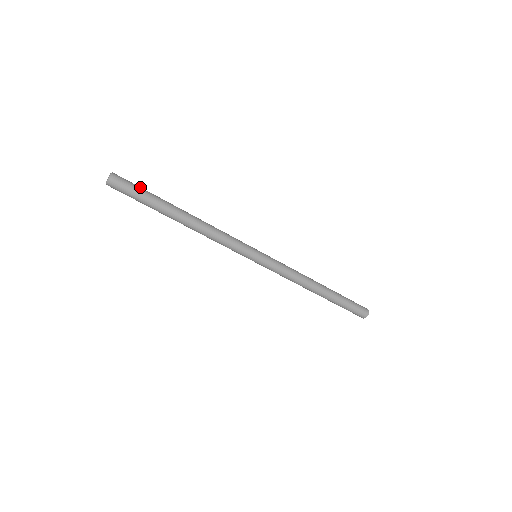
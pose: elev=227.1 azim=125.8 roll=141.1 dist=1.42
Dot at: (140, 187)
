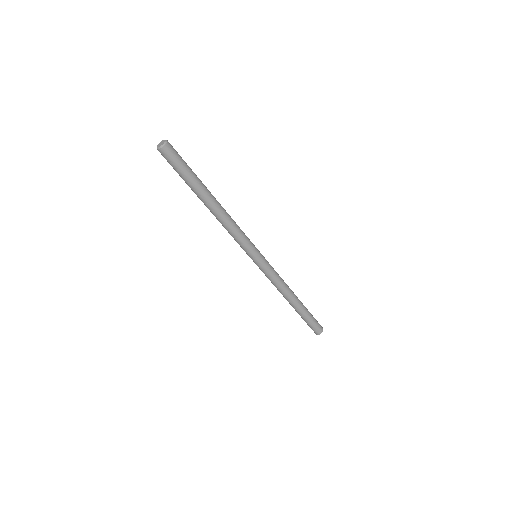
Dot at: (184, 162)
